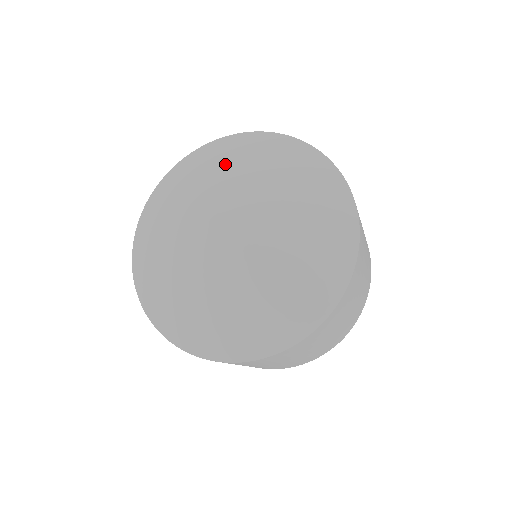
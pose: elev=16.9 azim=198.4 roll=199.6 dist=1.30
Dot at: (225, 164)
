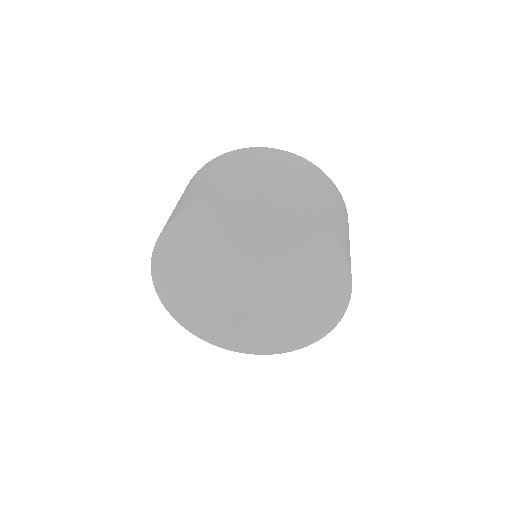
Dot at: (215, 245)
